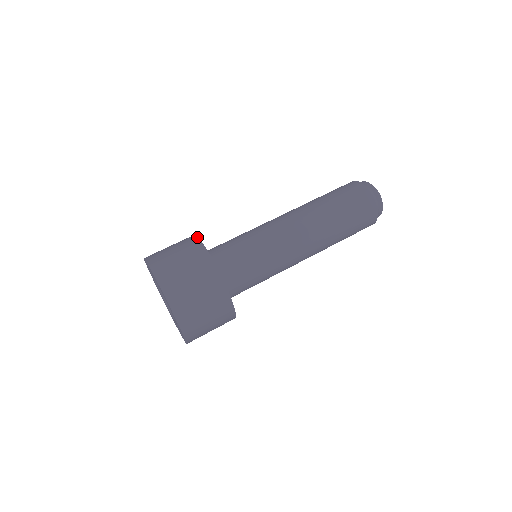
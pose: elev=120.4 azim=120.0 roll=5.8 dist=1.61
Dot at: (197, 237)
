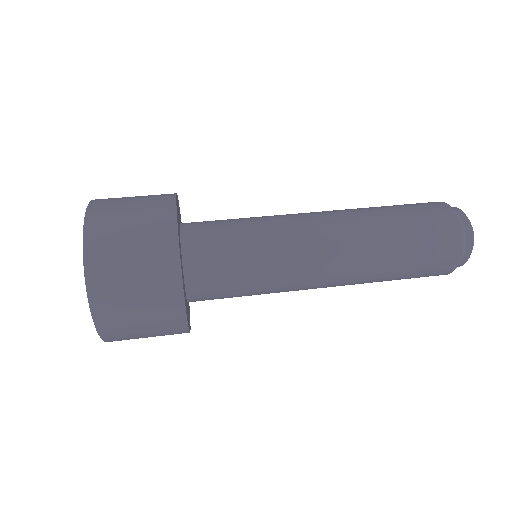
Dot at: occluded
